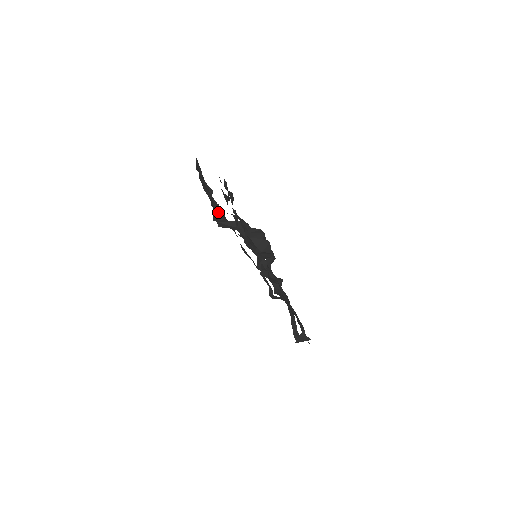
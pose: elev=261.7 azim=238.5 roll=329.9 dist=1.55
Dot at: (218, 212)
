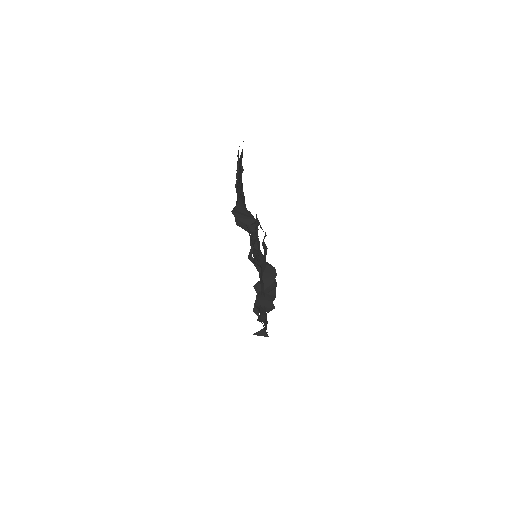
Dot at: occluded
